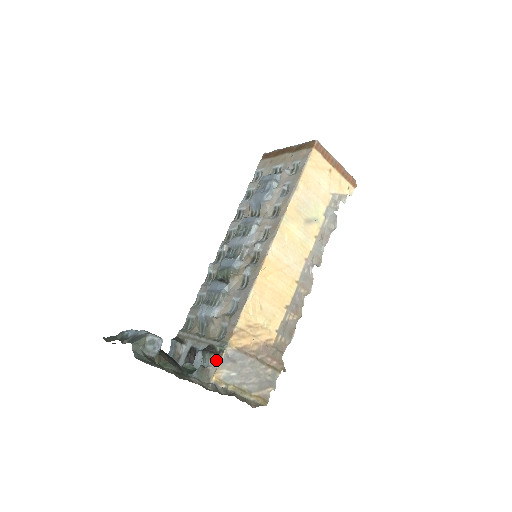
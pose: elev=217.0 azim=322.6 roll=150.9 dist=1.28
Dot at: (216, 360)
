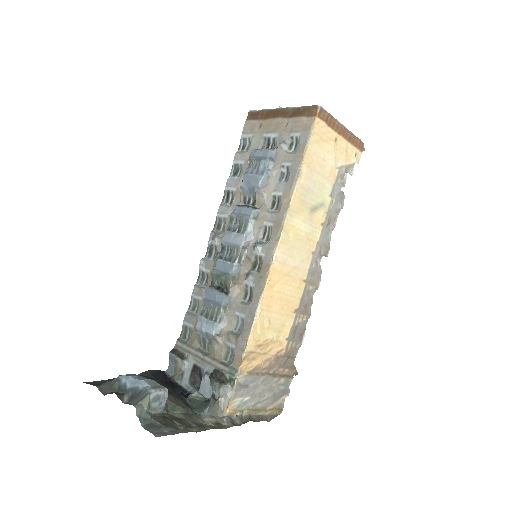
Dot at: (227, 391)
